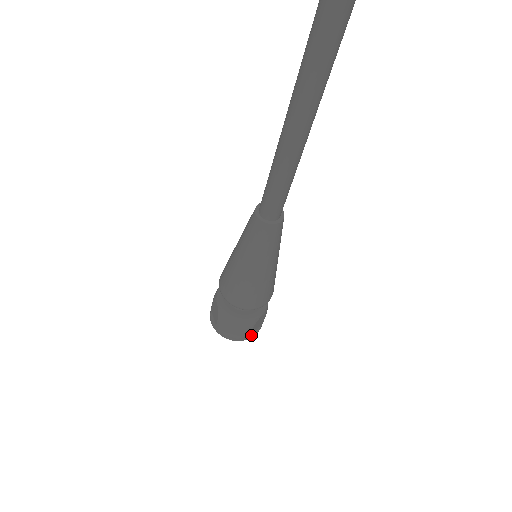
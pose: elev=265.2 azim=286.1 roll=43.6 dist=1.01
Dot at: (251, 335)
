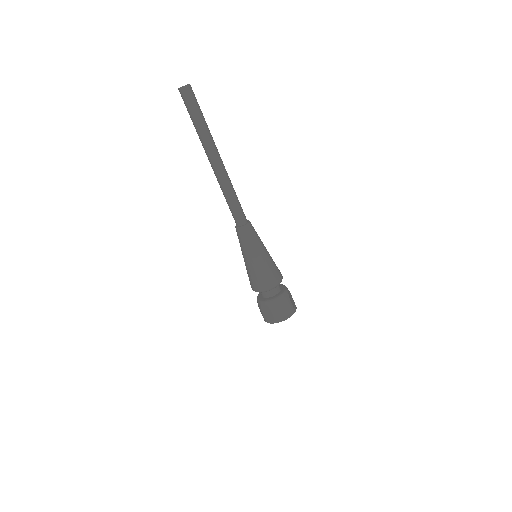
Dot at: (294, 308)
